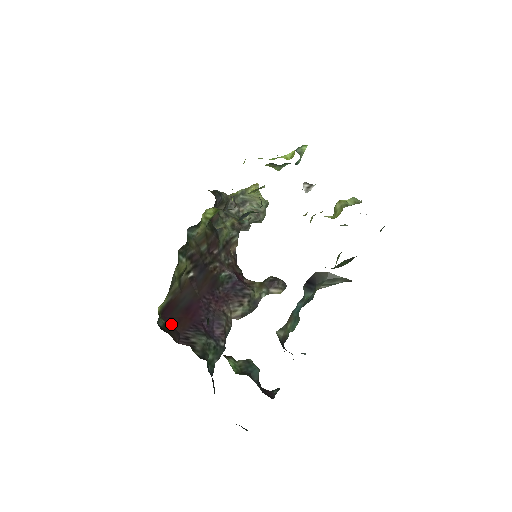
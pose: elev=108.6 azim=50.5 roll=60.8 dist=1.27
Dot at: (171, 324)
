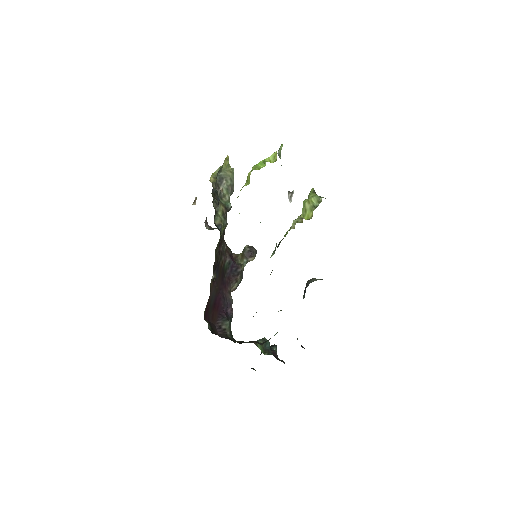
Dot at: (210, 321)
